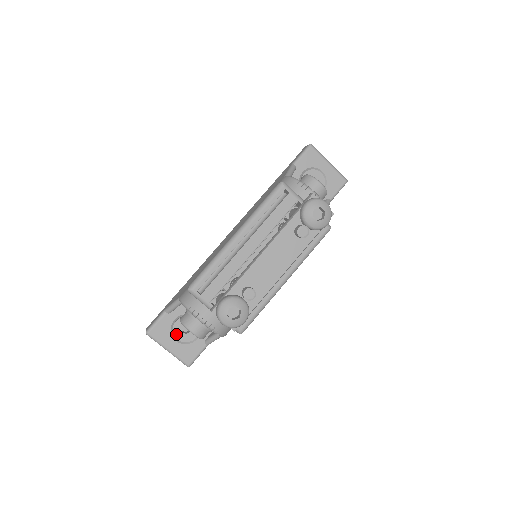
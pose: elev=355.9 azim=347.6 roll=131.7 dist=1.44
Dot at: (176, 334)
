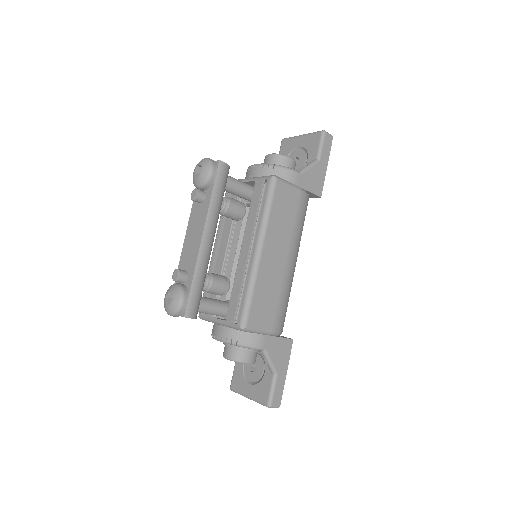
Dot at: (248, 377)
